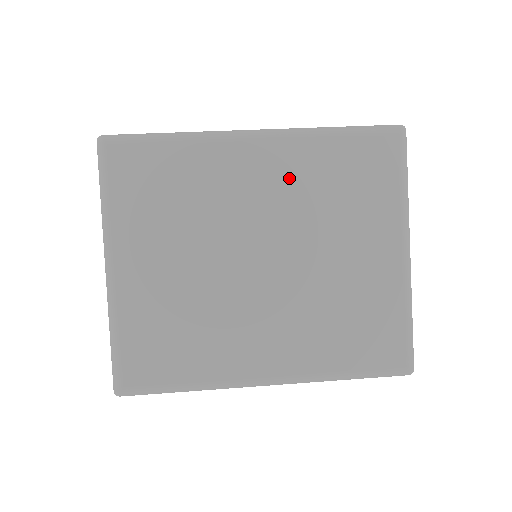
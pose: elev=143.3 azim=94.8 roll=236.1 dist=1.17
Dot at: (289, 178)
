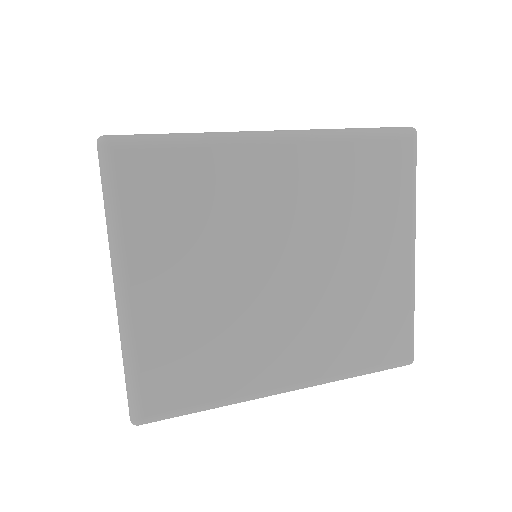
Dot at: (312, 184)
